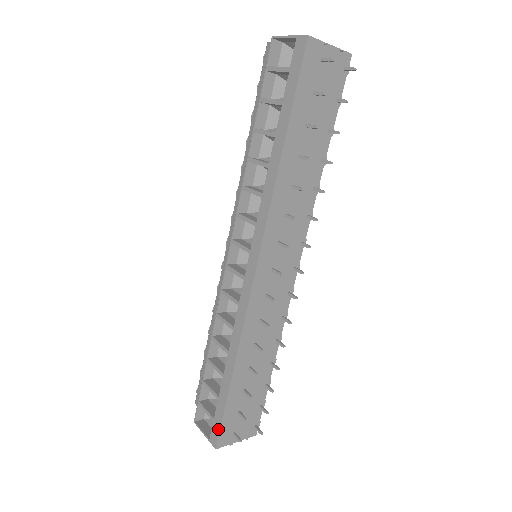
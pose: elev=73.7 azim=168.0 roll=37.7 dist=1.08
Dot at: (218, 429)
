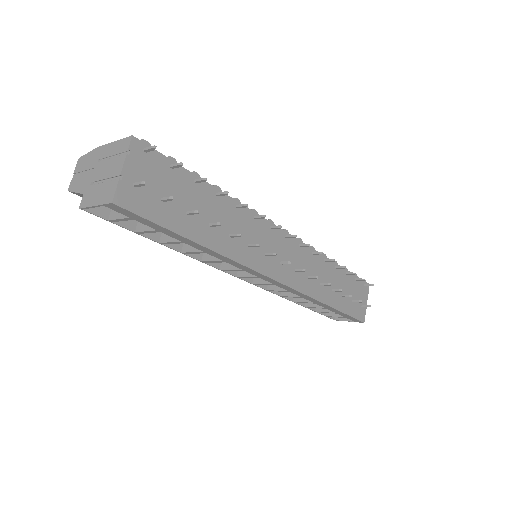
Dot at: (354, 319)
